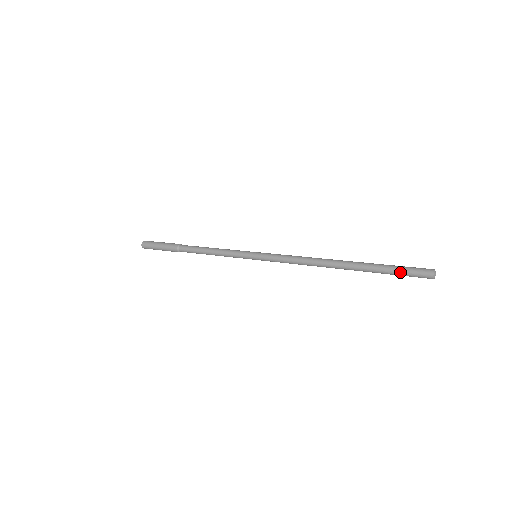
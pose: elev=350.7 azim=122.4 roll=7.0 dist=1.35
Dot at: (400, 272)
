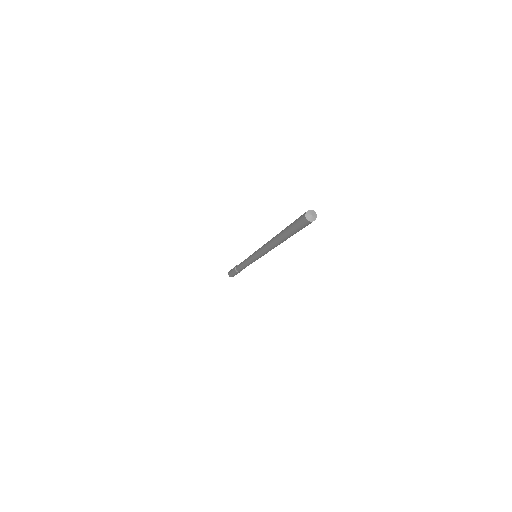
Dot at: (294, 228)
